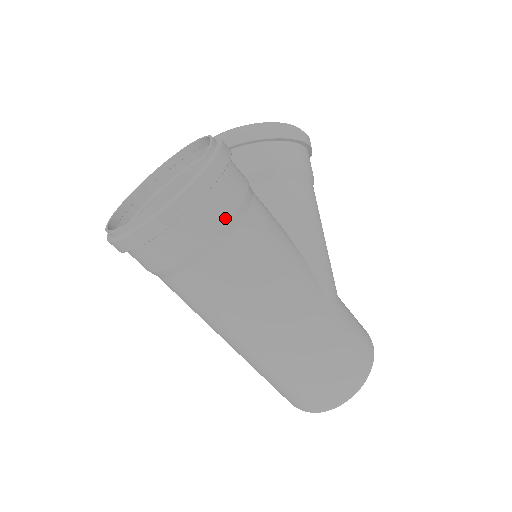
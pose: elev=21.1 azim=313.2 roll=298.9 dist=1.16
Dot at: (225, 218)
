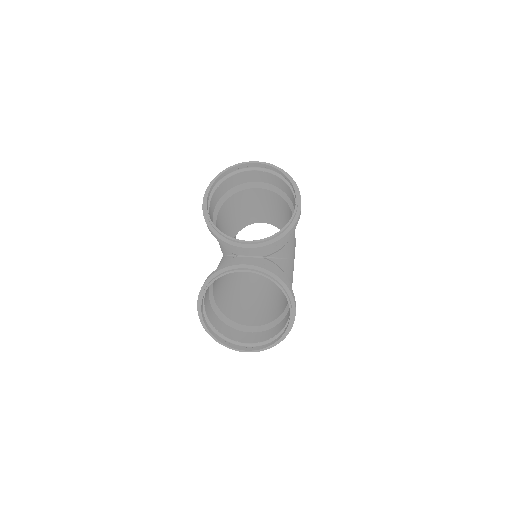
Dot at: occluded
